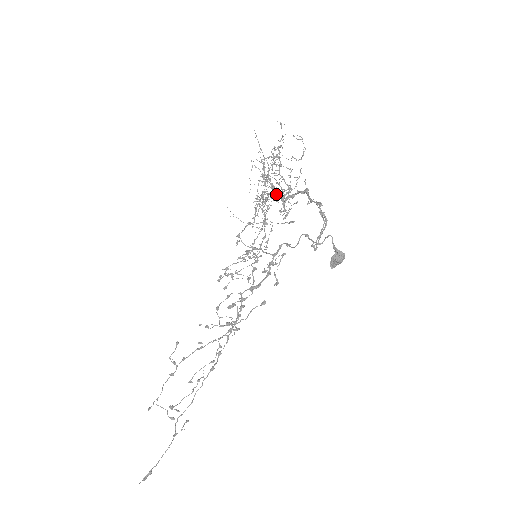
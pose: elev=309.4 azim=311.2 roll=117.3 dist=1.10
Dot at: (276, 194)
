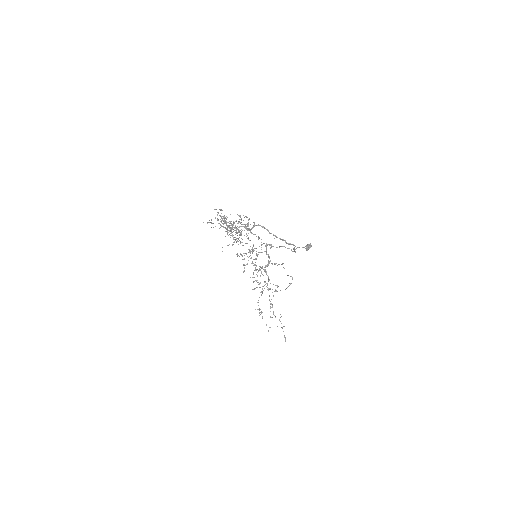
Dot at: occluded
